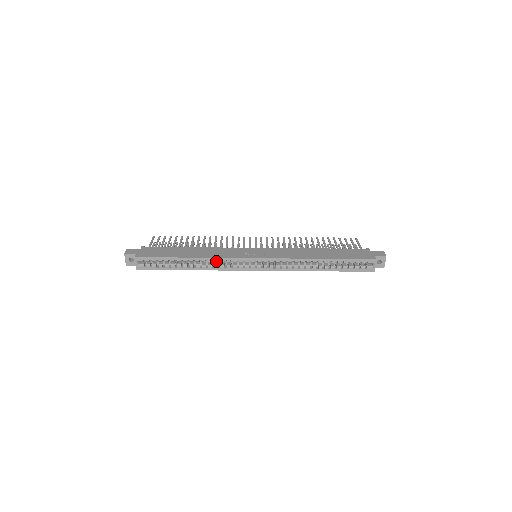
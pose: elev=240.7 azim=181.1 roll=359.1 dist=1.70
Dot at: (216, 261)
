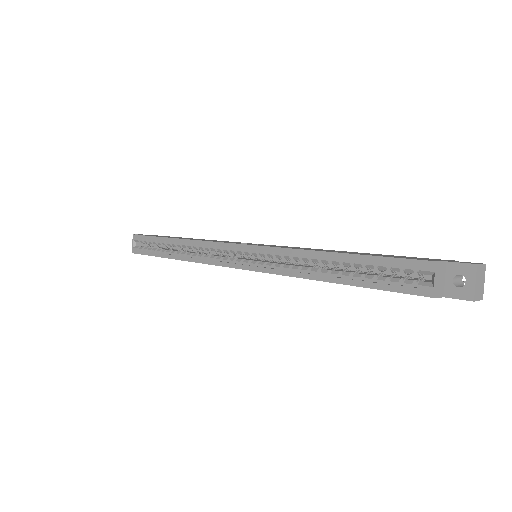
Dot at: (194, 246)
